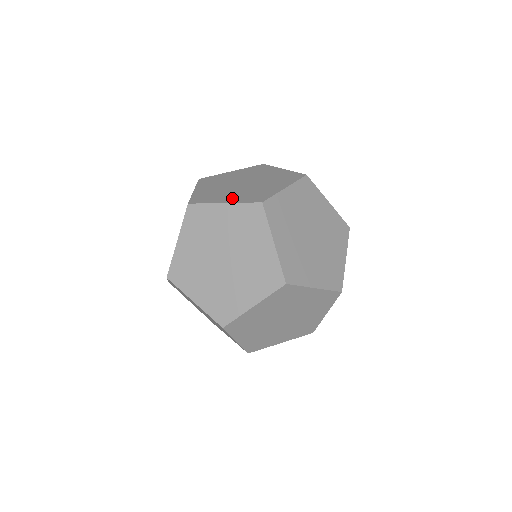
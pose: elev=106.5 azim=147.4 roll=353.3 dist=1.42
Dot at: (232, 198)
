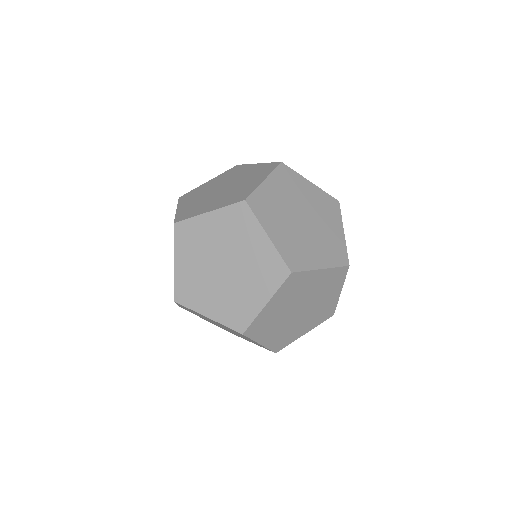
Dot at: (279, 236)
